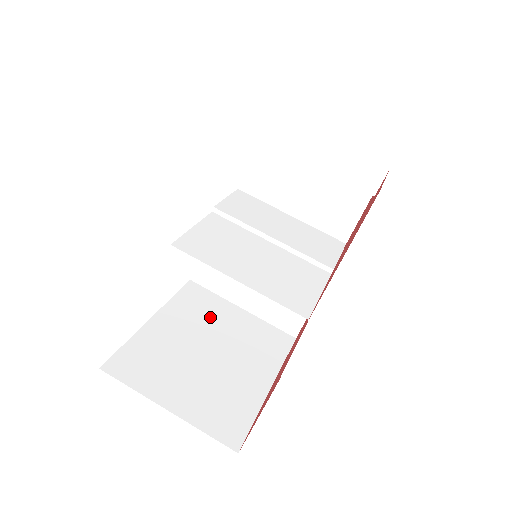
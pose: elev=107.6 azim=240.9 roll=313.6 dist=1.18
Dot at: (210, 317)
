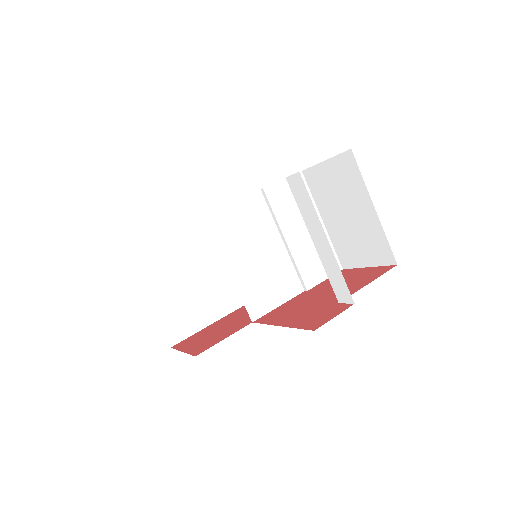
Dot at: occluded
